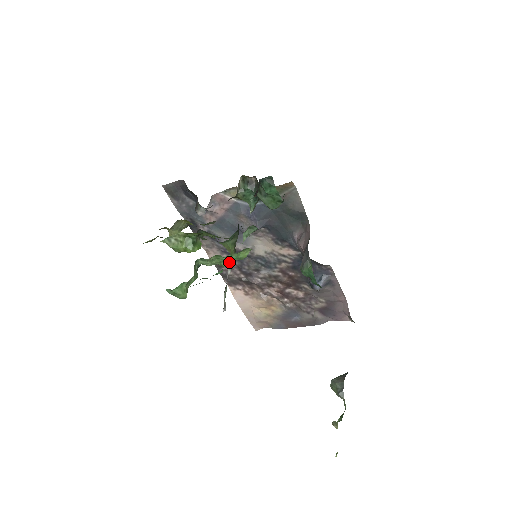
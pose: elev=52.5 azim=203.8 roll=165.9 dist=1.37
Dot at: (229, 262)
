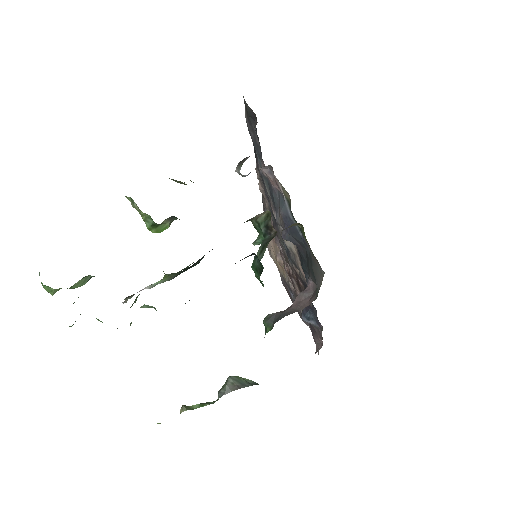
Dot at: occluded
